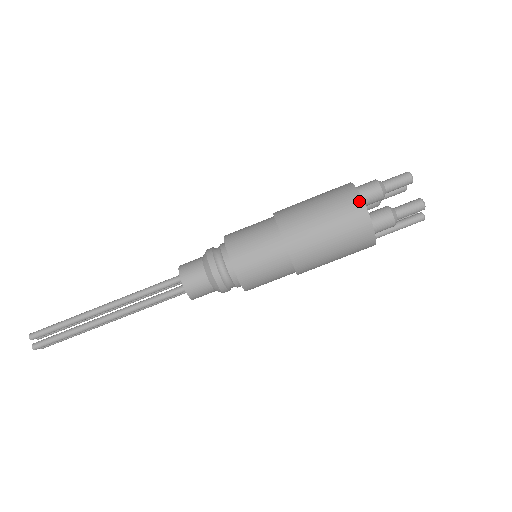
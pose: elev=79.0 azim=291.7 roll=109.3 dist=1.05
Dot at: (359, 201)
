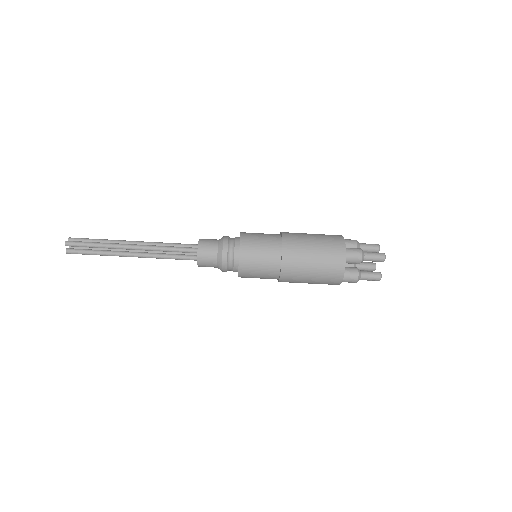
Dot at: (342, 266)
